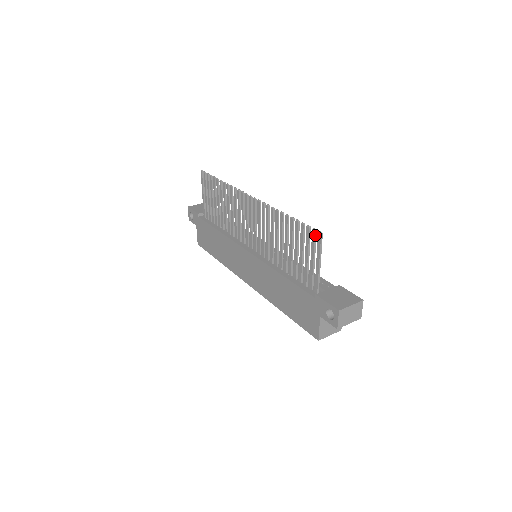
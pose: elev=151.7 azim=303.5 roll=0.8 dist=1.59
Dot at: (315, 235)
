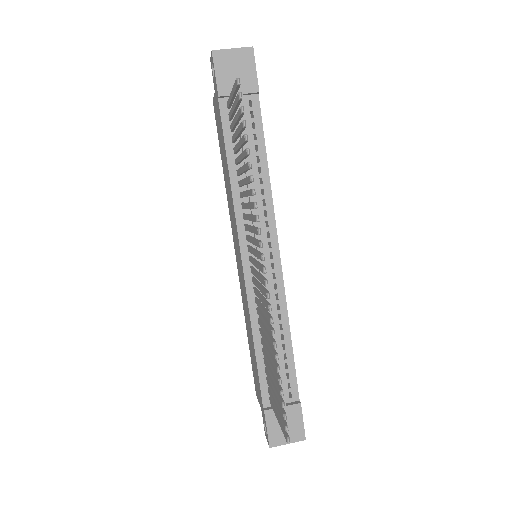
Dot at: (285, 428)
